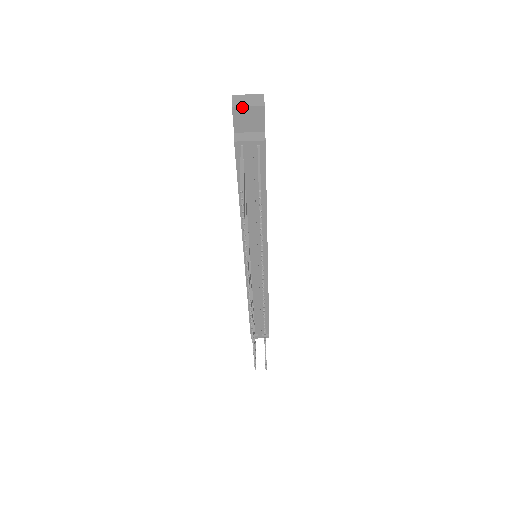
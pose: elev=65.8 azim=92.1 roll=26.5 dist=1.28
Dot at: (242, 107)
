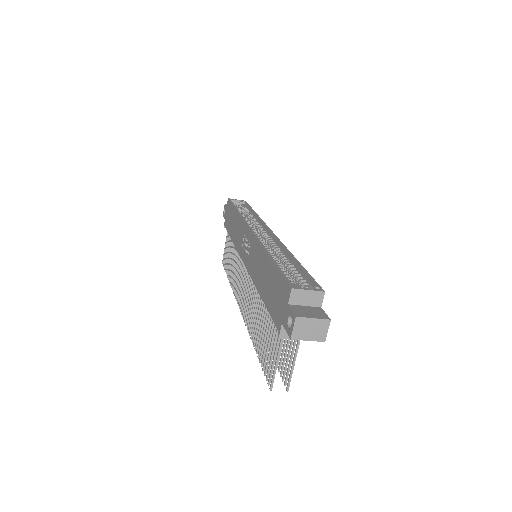
Dot at: occluded
